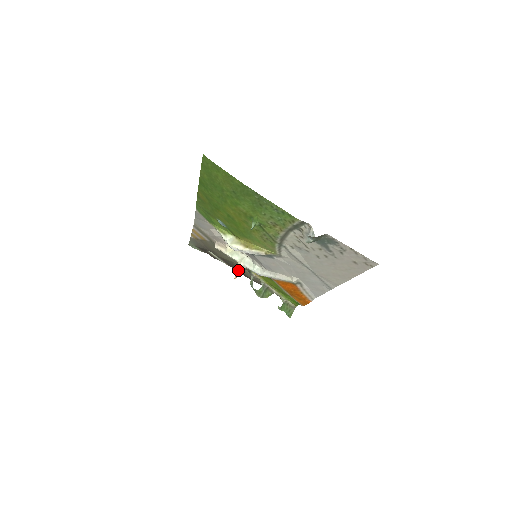
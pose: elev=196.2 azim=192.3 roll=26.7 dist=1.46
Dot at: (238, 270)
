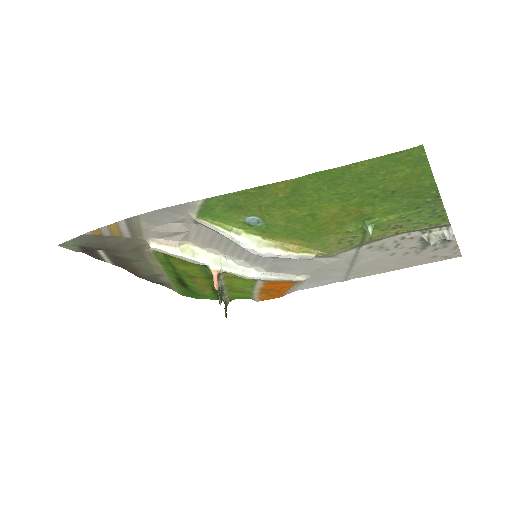
Dot at: (216, 277)
